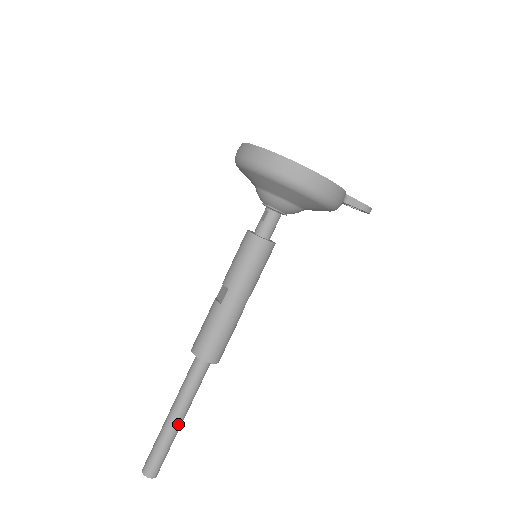
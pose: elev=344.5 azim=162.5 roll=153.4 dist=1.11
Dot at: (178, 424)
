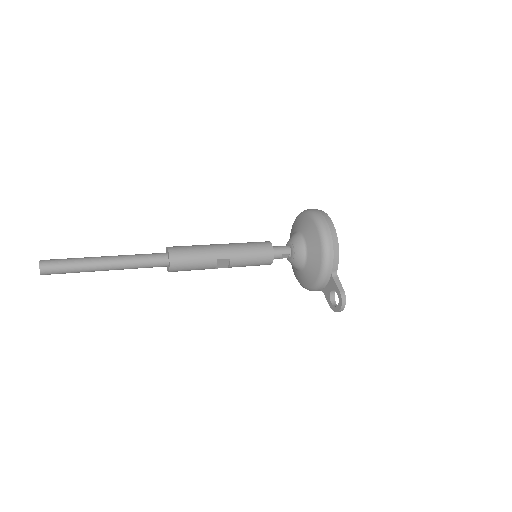
Dot at: (102, 261)
